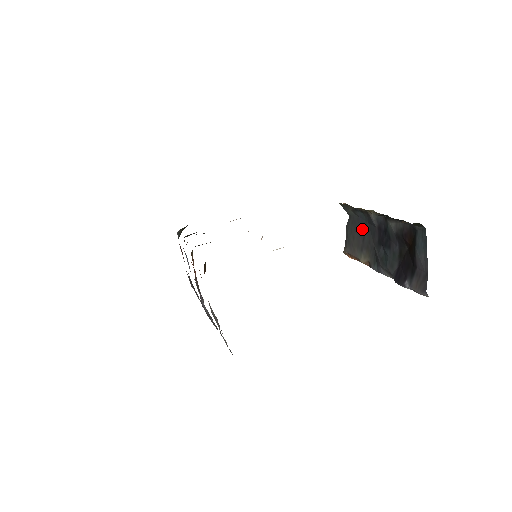
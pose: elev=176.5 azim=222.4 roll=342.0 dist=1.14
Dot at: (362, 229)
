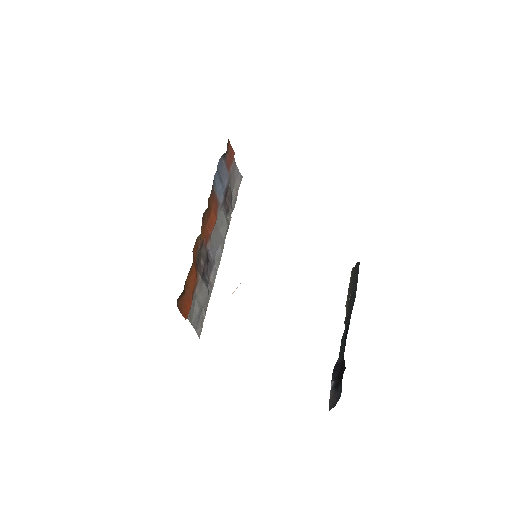
Dot at: (354, 292)
